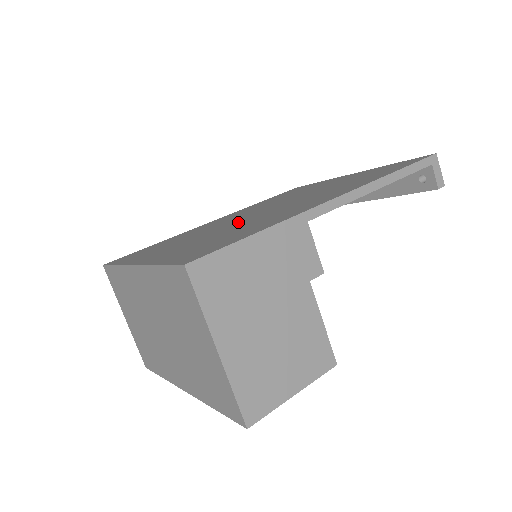
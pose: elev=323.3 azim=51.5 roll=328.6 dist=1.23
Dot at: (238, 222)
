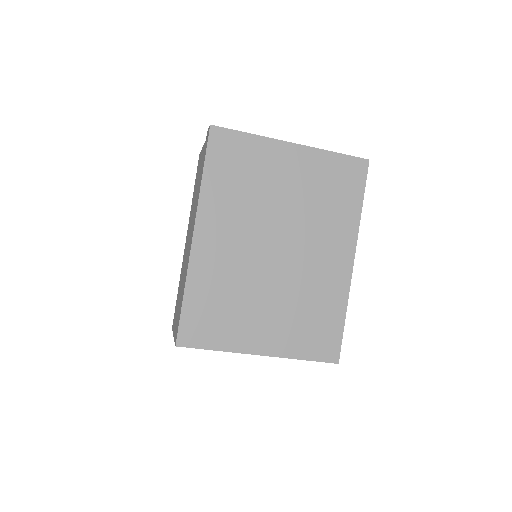
Dot at: (279, 276)
